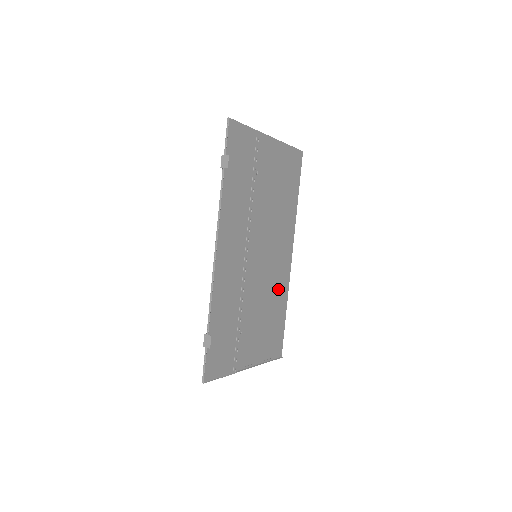
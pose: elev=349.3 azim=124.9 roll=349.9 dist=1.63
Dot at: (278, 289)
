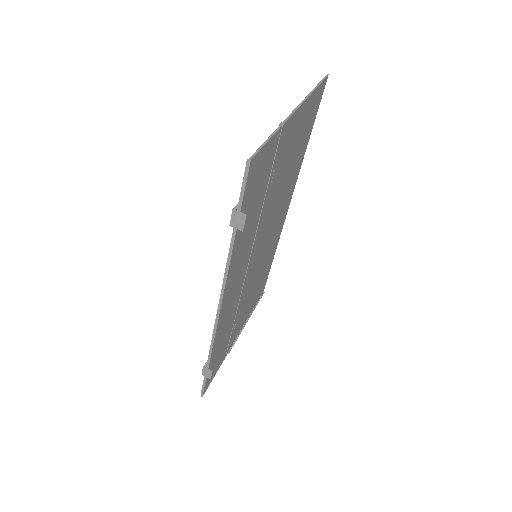
Dot at: (270, 251)
